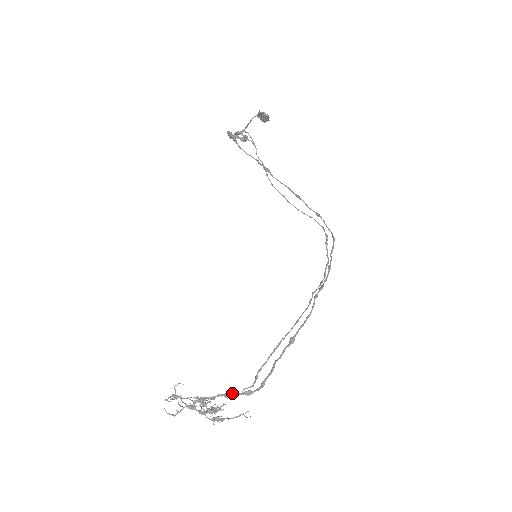
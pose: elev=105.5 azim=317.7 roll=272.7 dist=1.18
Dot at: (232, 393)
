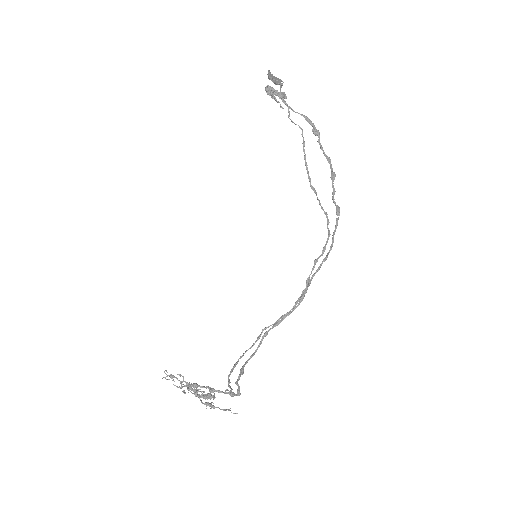
Dot at: (216, 390)
